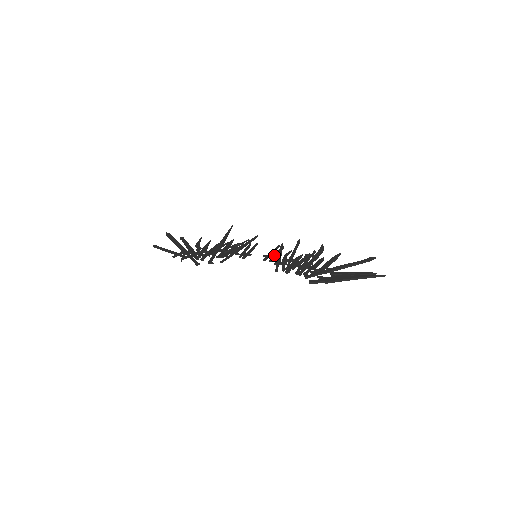
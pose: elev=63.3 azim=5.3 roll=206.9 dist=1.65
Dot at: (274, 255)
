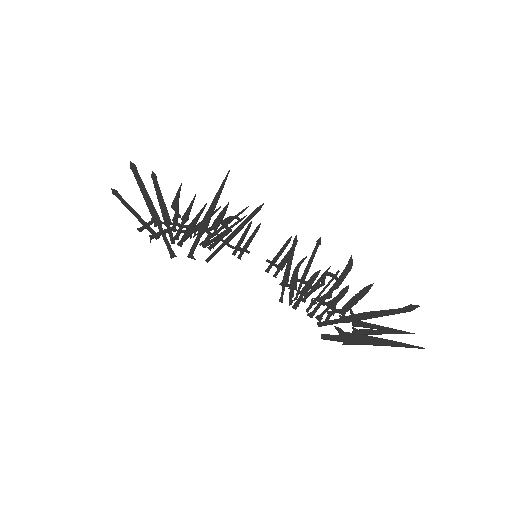
Dot at: (281, 264)
